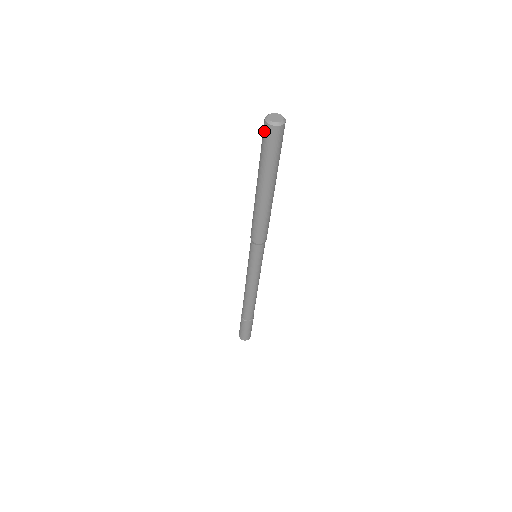
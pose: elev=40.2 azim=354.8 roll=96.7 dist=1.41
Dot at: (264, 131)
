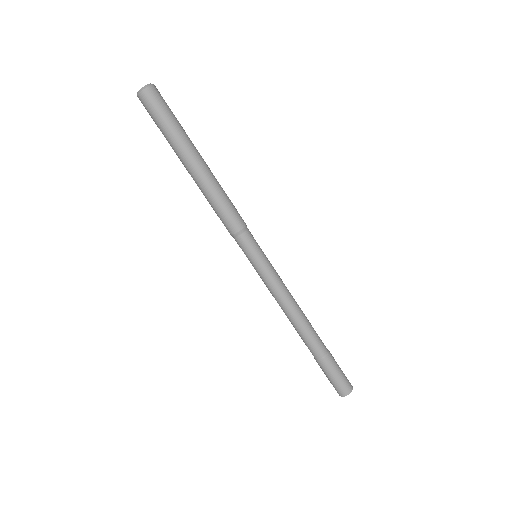
Dot at: (143, 105)
